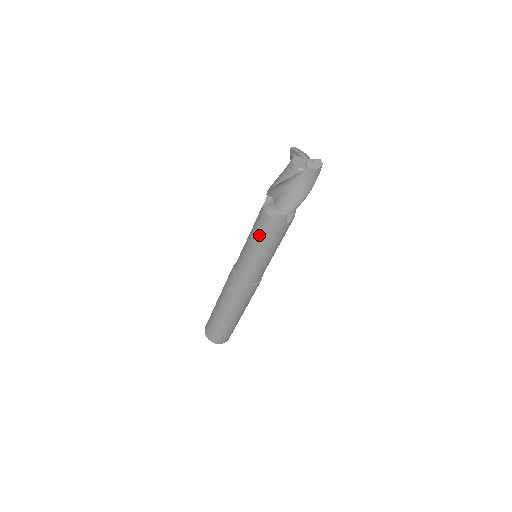
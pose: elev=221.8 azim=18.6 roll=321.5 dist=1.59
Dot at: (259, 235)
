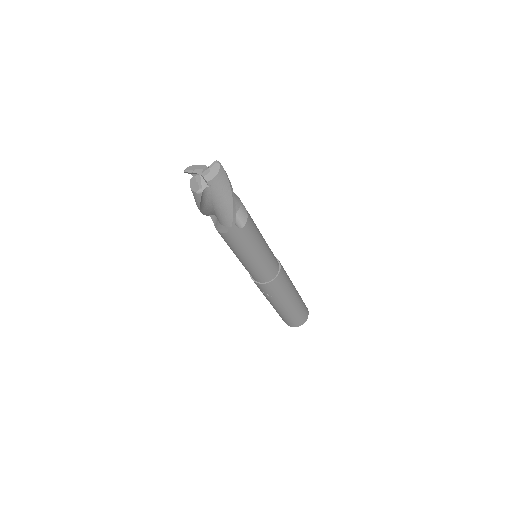
Dot at: (234, 249)
